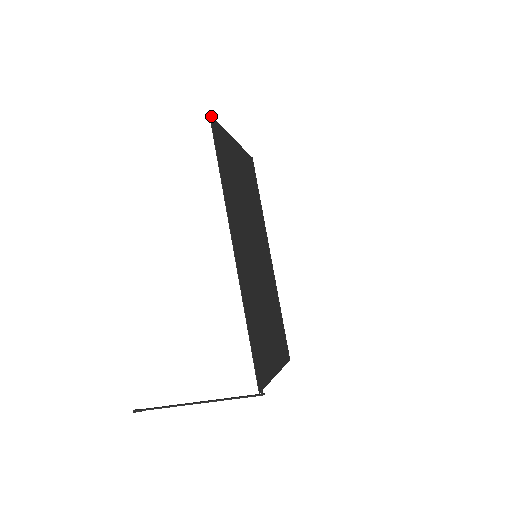
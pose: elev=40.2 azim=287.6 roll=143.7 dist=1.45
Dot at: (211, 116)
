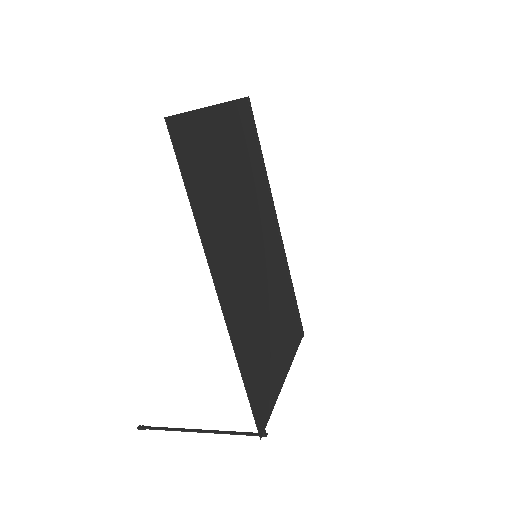
Dot at: (168, 118)
